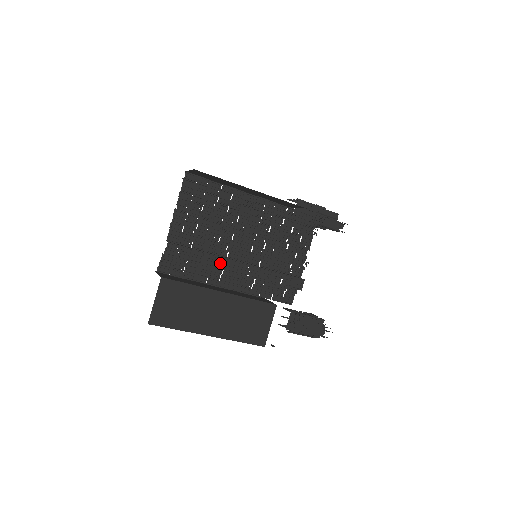
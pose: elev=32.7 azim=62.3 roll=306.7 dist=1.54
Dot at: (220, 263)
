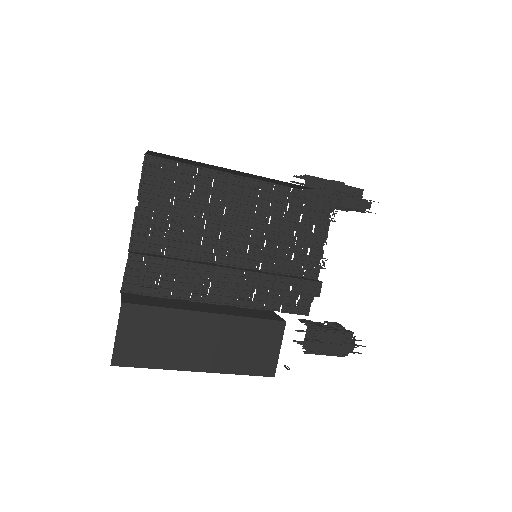
Dot at: (204, 273)
